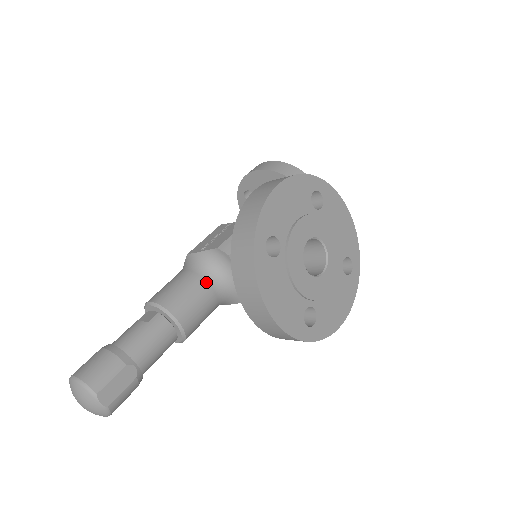
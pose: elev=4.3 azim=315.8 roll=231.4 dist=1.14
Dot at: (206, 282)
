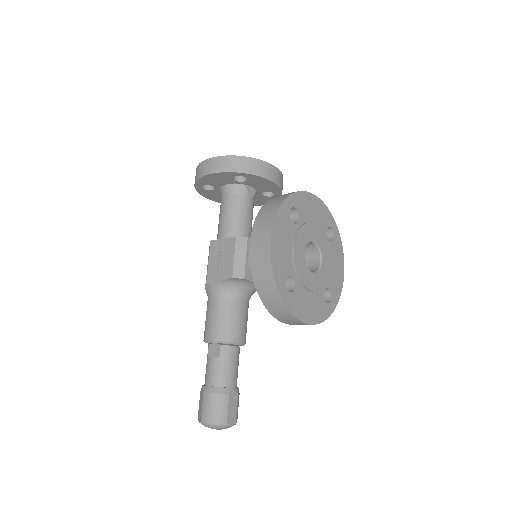
Dot at: (236, 301)
